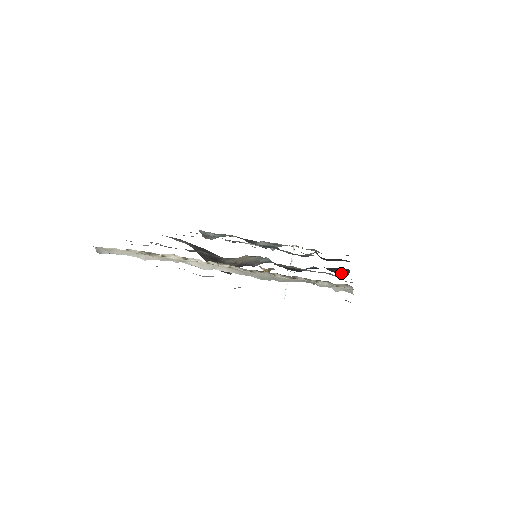
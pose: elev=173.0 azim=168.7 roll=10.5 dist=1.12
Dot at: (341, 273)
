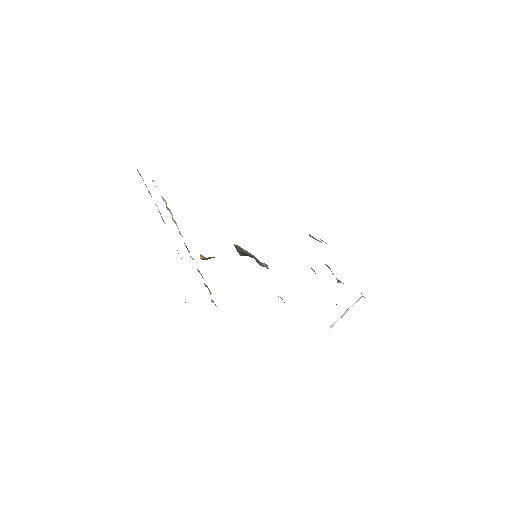
Dot at: occluded
